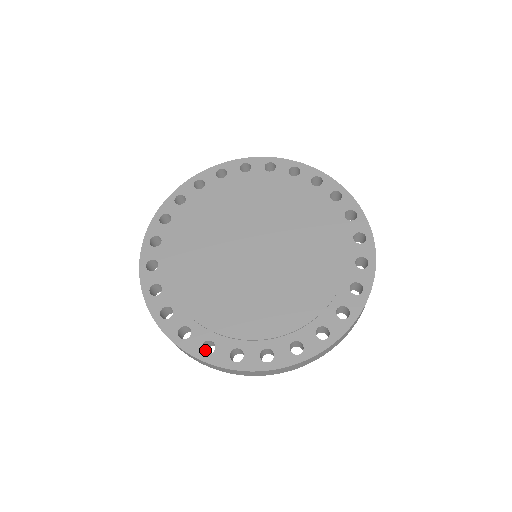
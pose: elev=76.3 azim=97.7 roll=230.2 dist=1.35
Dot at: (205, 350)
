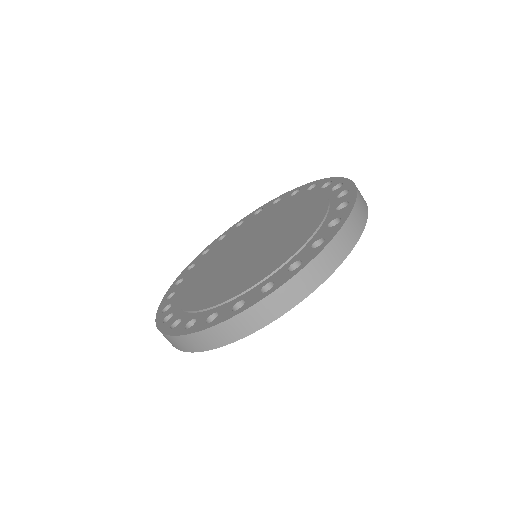
Dot at: occluded
